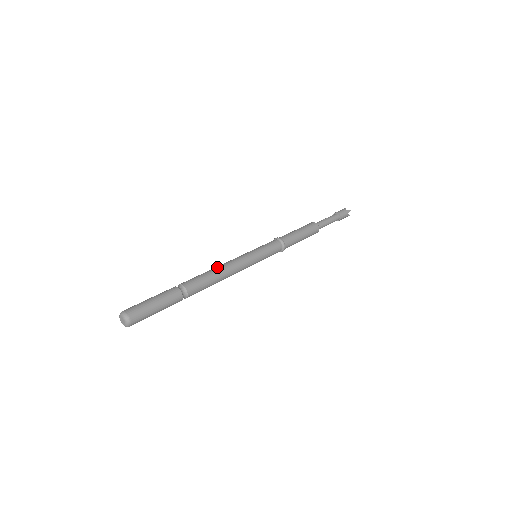
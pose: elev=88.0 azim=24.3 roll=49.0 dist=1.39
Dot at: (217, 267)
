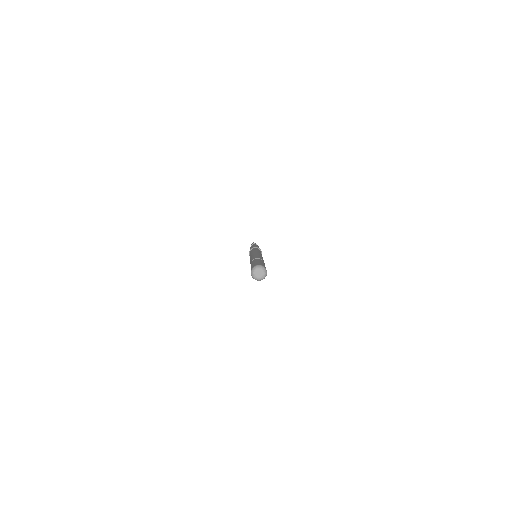
Dot at: (257, 254)
